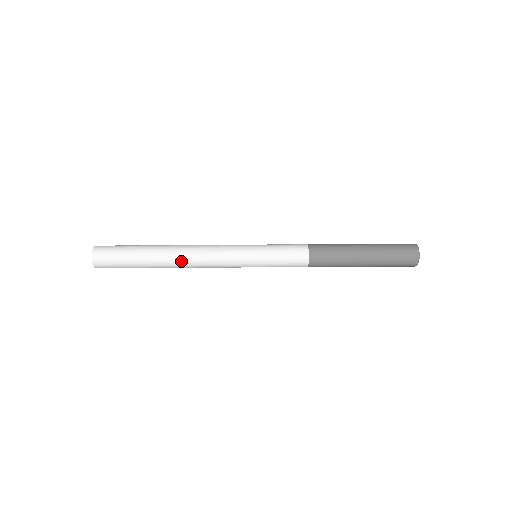
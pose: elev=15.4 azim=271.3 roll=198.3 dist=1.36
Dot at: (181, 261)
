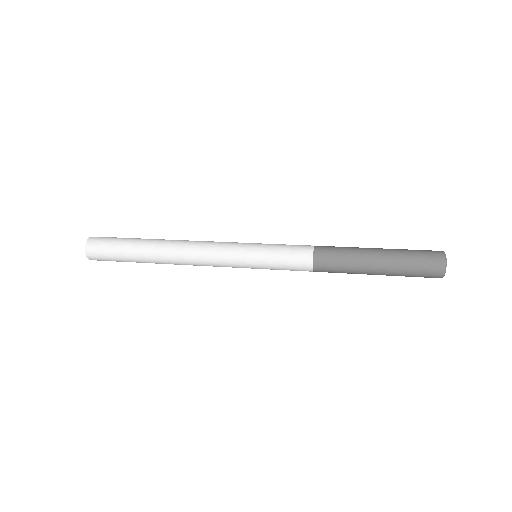
Dot at: (178, 264)
